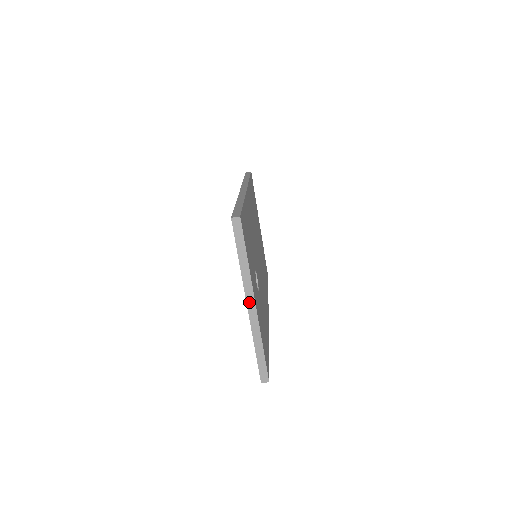
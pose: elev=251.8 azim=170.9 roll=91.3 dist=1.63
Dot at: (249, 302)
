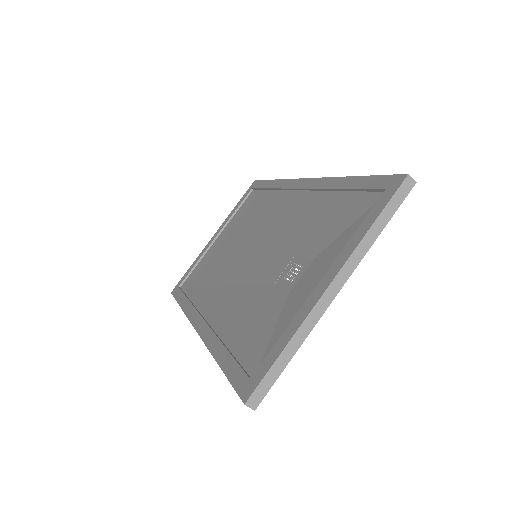
Dot at: (335, 284)
